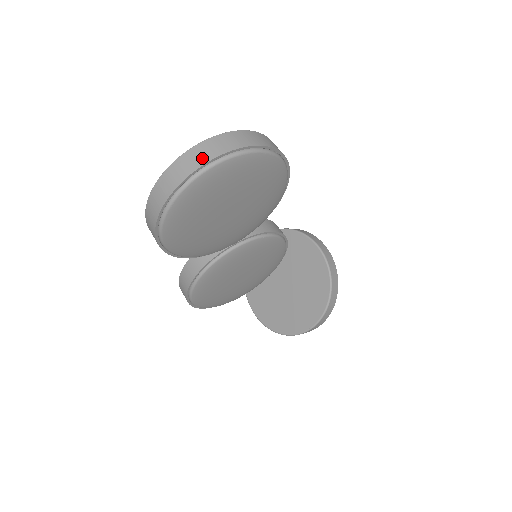
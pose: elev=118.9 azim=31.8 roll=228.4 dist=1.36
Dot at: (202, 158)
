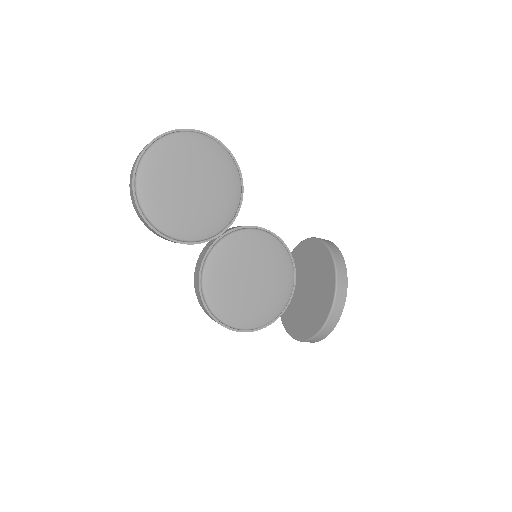
Dot at: (151, 141)
